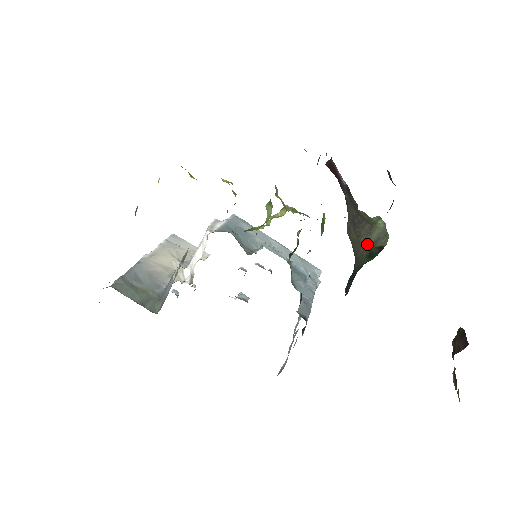
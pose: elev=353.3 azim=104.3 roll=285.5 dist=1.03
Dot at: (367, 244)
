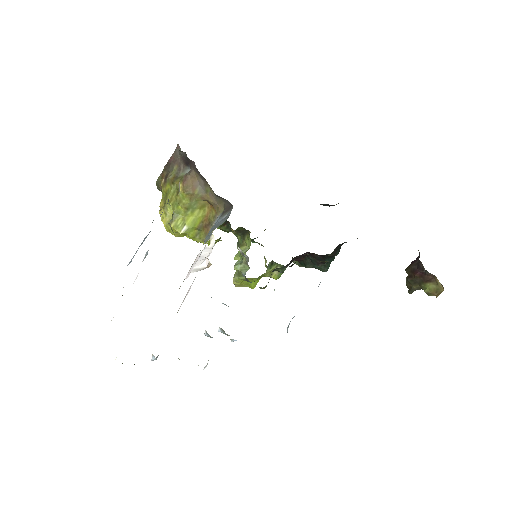
Dot at: occluded
